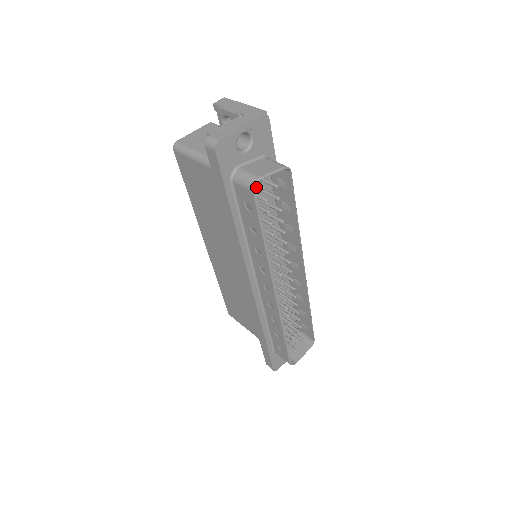
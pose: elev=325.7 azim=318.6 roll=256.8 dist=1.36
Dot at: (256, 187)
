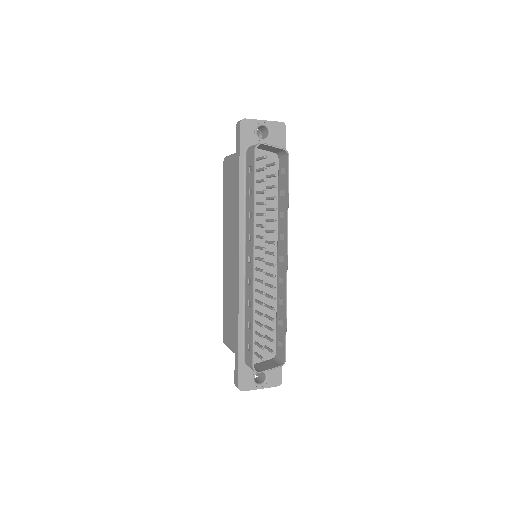
Dot at: (265, 173)
